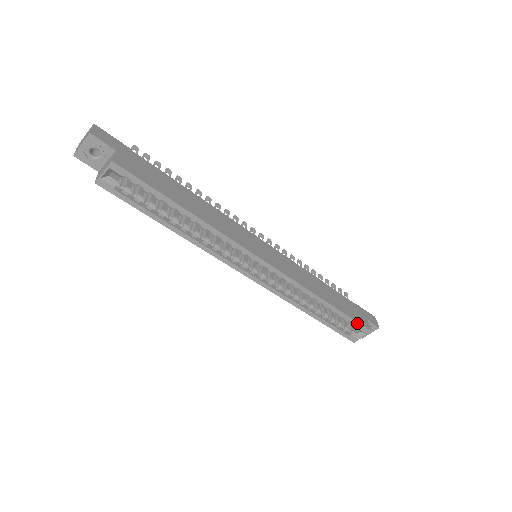
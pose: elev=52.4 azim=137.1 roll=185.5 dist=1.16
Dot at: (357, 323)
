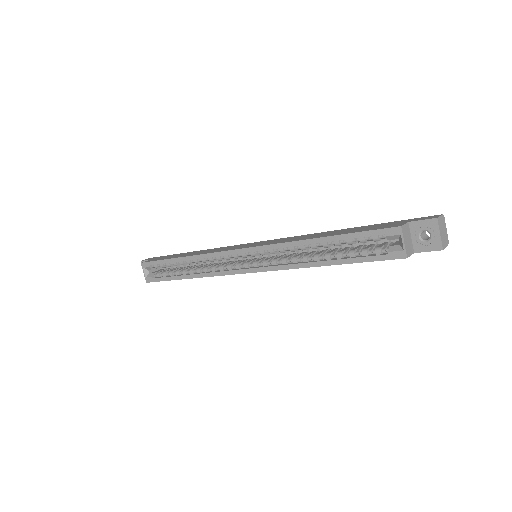
Dot at: (371, 232)
